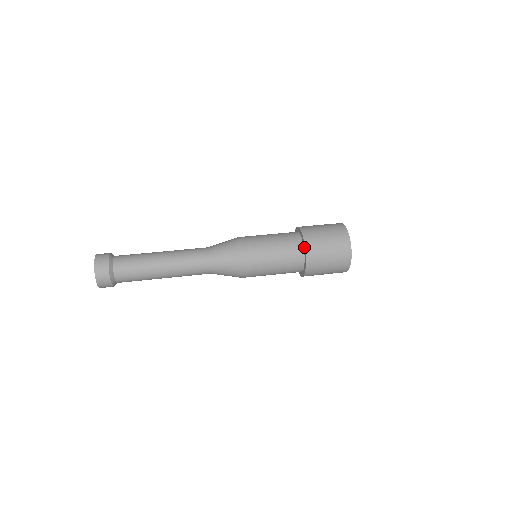
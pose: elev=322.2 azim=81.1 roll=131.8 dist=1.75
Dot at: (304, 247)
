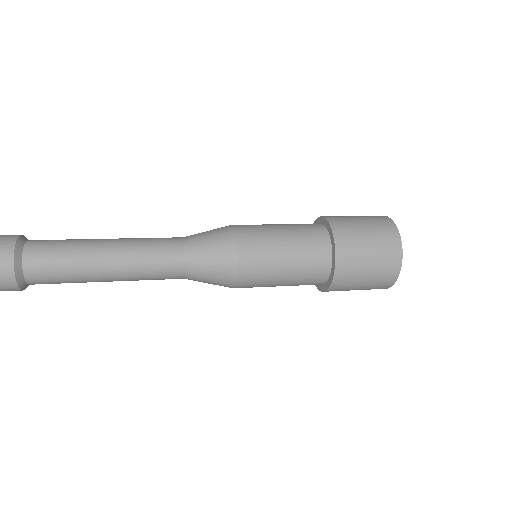
Dot at: (329, 228)
